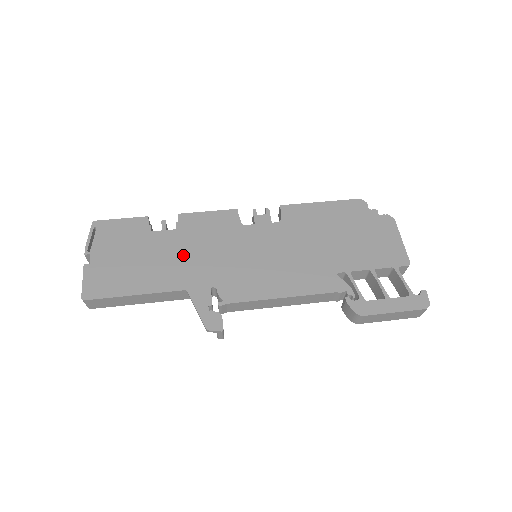
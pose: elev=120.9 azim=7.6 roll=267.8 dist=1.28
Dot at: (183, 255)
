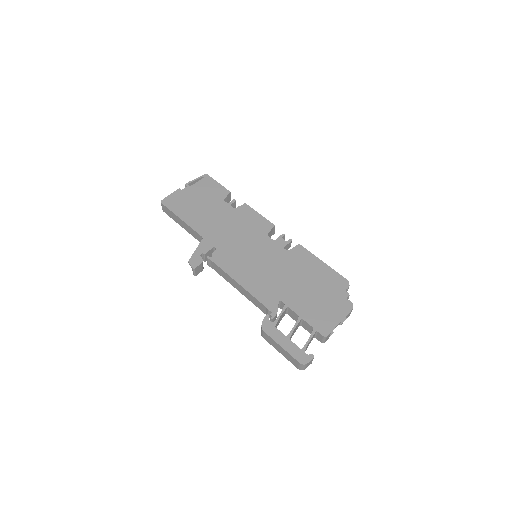
Dot at: (222, 222)
